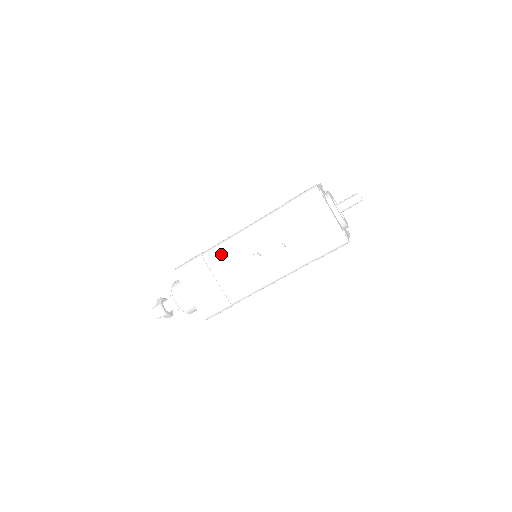
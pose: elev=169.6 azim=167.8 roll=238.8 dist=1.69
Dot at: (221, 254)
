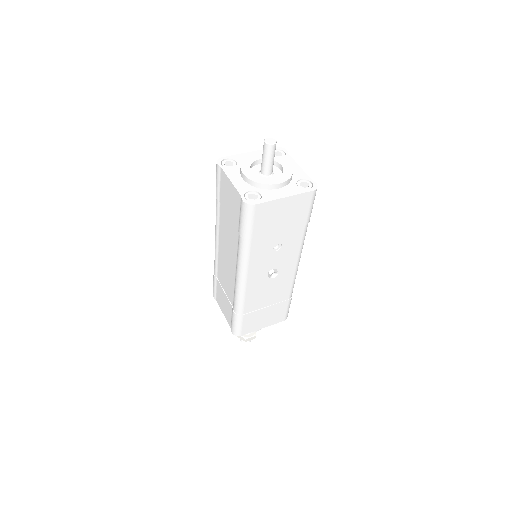
Dot at: (248, 301)
